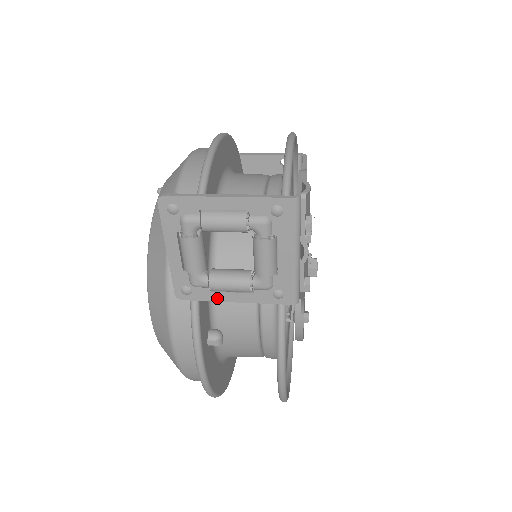
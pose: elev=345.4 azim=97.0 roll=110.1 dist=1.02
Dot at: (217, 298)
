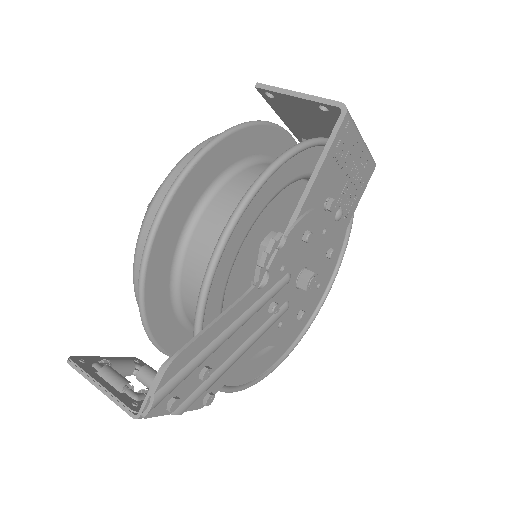
Dot at: occluded
